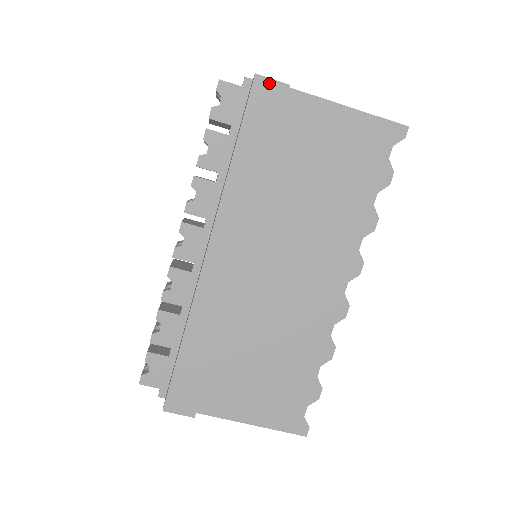
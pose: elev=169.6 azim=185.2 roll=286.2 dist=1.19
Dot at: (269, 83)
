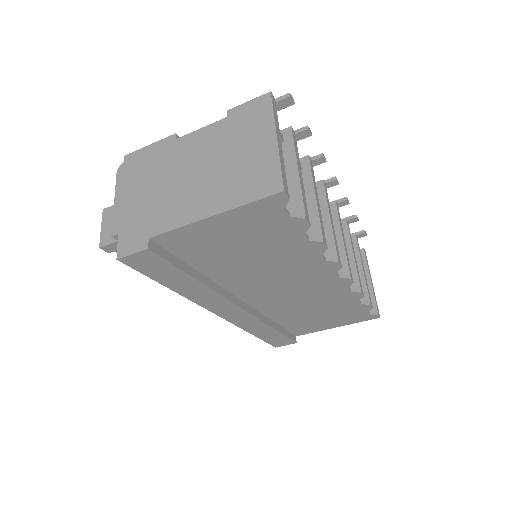
Dot at: (133, 257)
